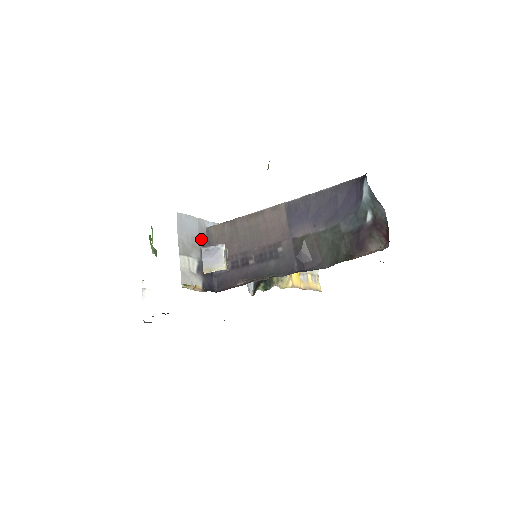
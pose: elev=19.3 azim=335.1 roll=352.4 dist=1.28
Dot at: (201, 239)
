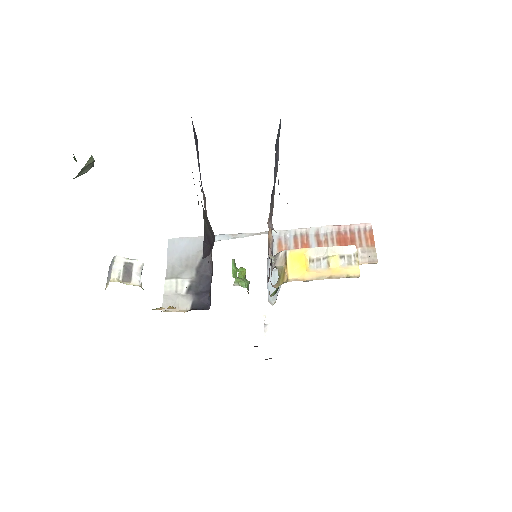
Dot at: (199, 257)
